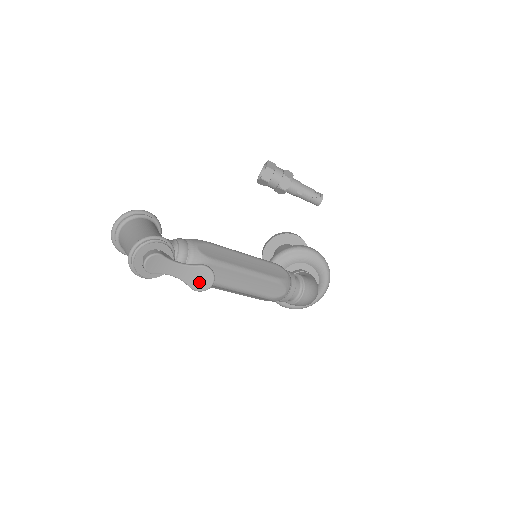
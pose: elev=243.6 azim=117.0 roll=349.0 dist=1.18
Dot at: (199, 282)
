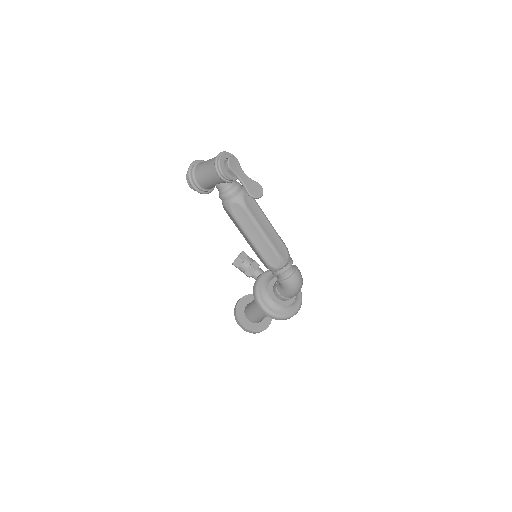
Dot at: (254, 191)
